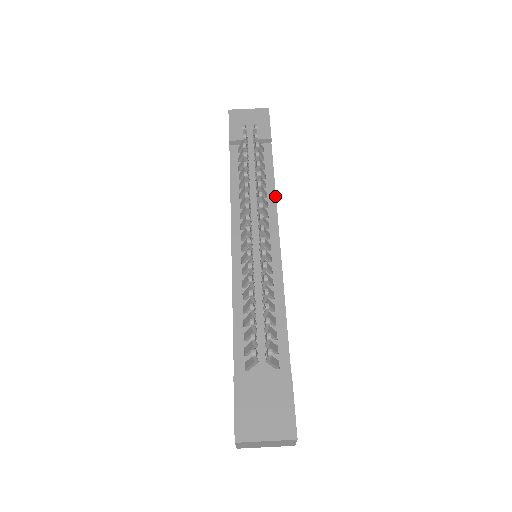
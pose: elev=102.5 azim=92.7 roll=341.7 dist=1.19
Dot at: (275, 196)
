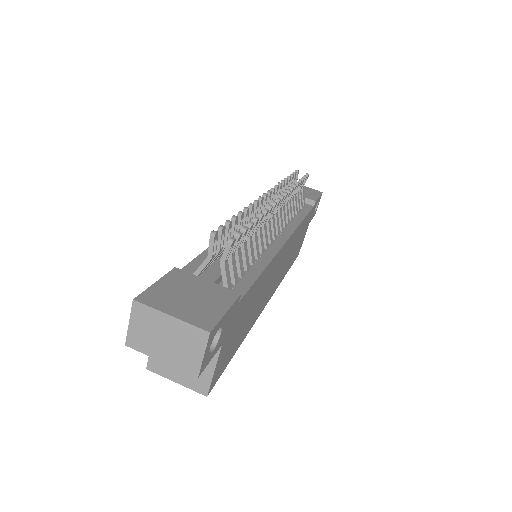
Dot at: (300, 223)
